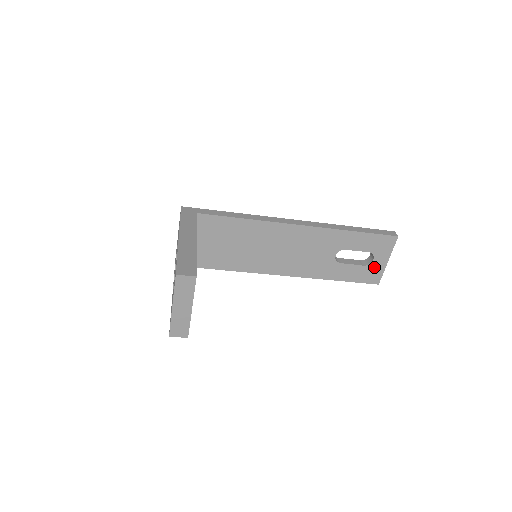
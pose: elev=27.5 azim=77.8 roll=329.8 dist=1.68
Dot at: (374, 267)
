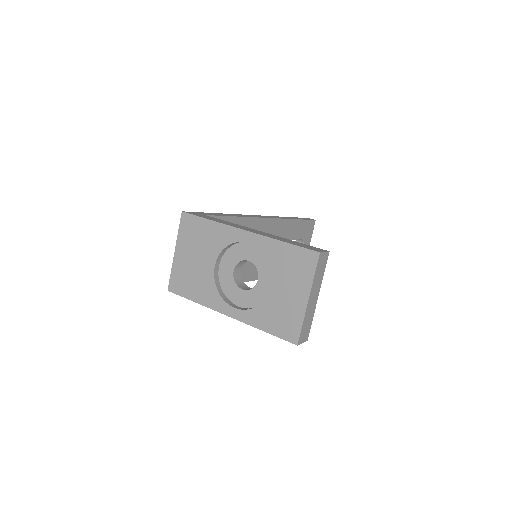
Dot at: occluded
